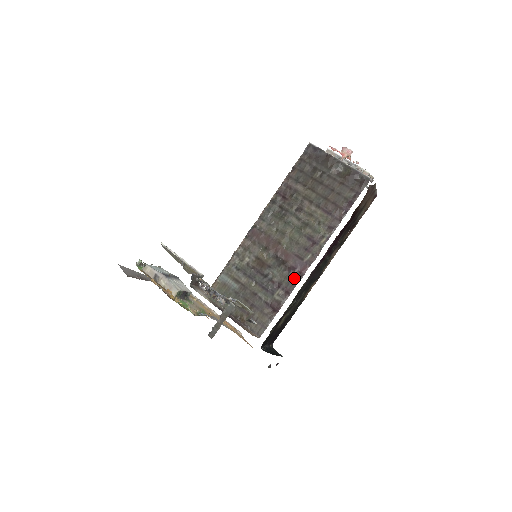
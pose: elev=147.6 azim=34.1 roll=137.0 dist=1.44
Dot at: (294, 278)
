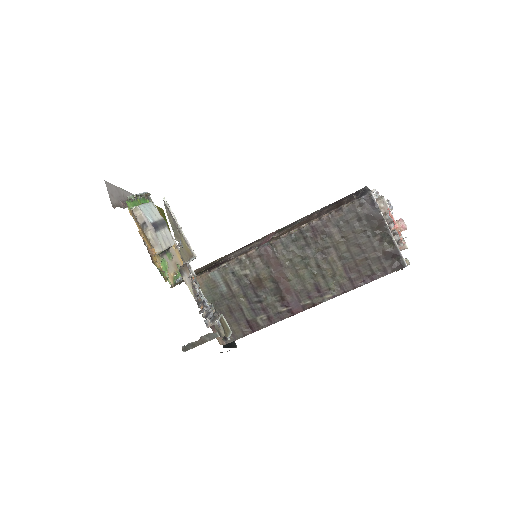
Dot at: (284, 313)
